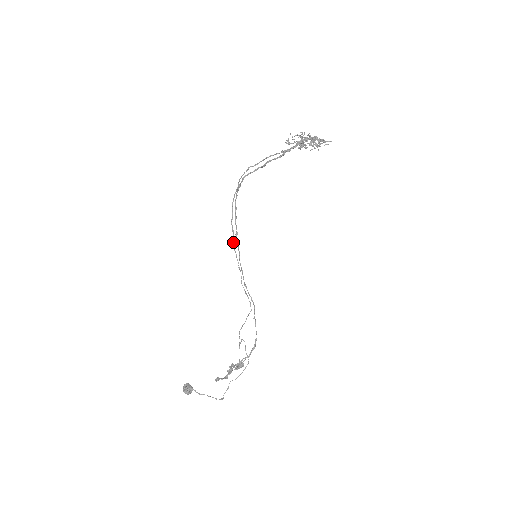
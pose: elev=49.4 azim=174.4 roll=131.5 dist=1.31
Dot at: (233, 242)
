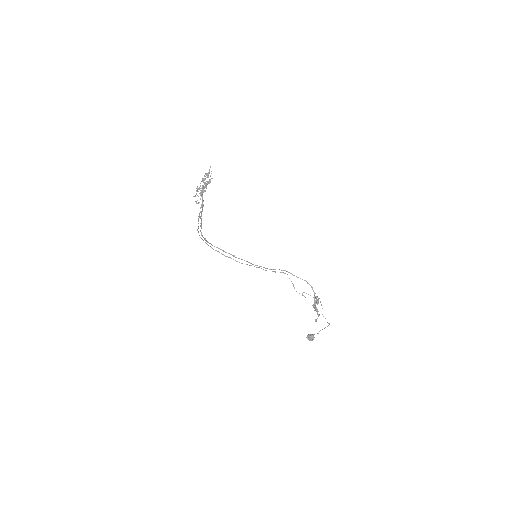
Dot at: occluded
